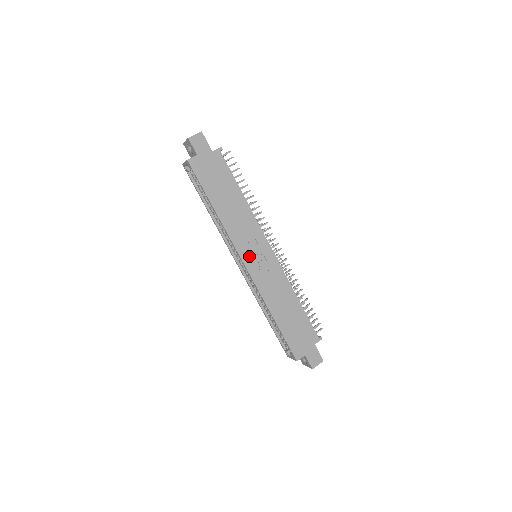
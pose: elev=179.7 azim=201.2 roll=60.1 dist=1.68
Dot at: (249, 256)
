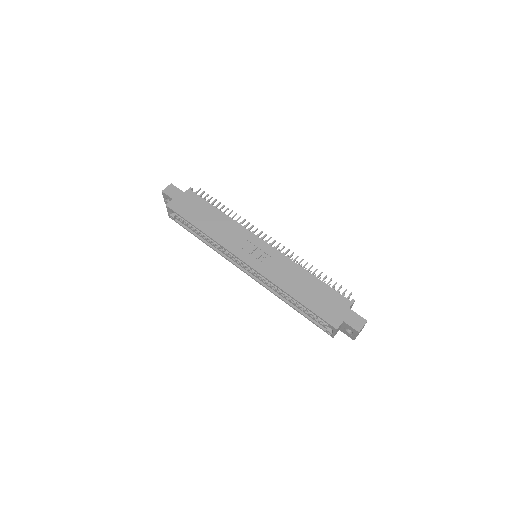
Dot at: (246, 254)
